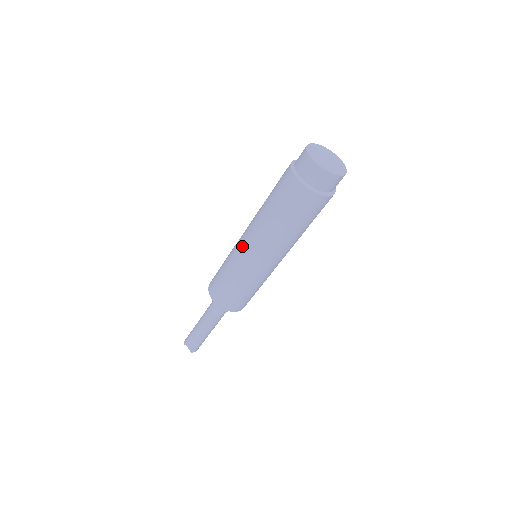
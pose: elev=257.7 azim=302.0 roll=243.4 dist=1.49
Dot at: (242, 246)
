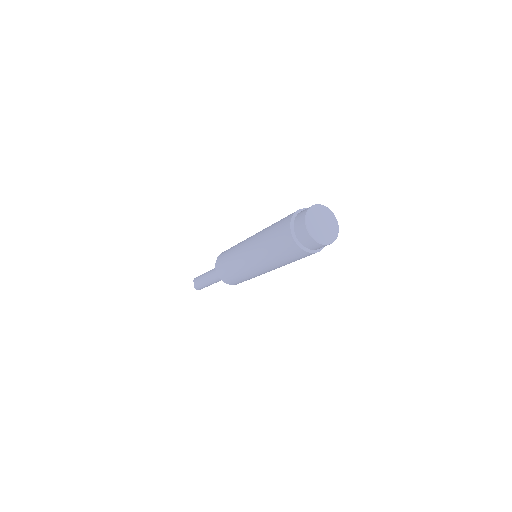
Dot at: (245, 244)
